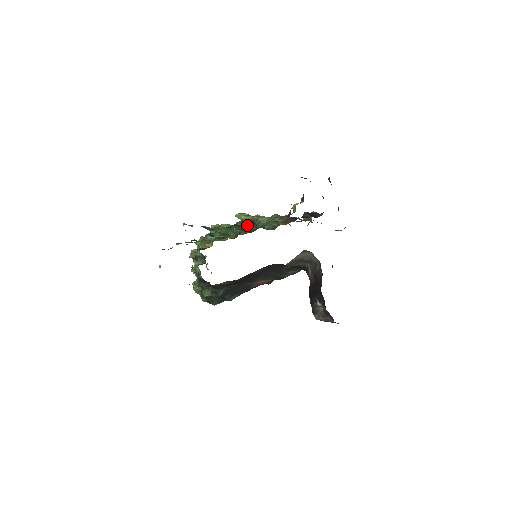
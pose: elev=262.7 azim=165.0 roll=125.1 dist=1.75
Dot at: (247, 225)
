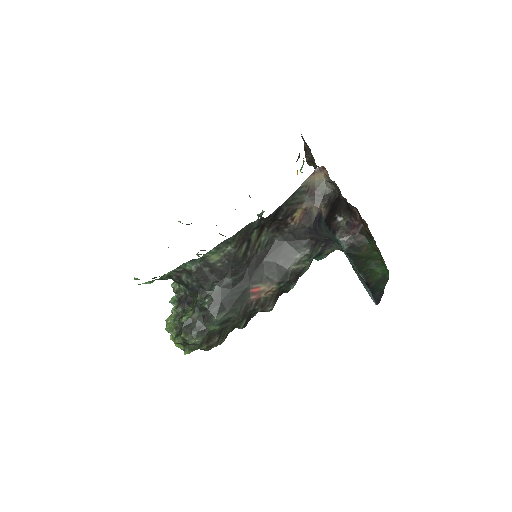
Dot at: occluded
